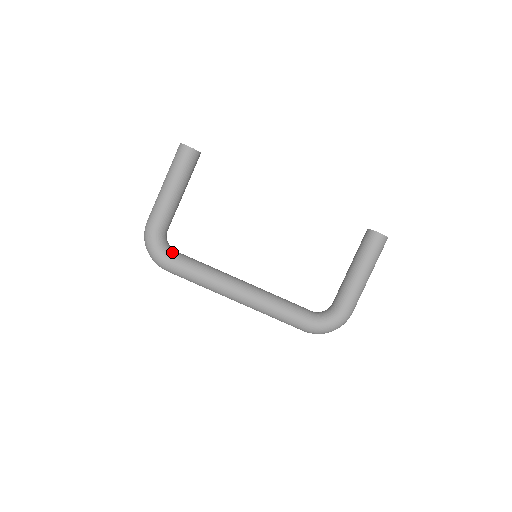
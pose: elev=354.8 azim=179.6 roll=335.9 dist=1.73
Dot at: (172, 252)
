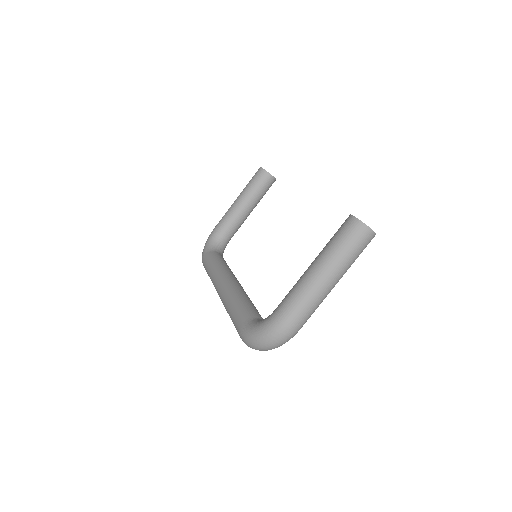
Dot at: (213, 250)
